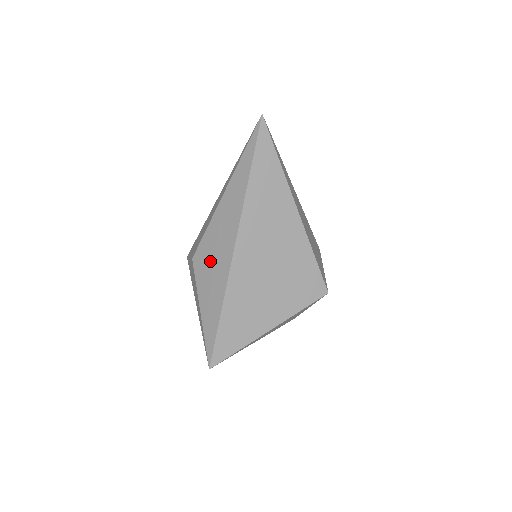
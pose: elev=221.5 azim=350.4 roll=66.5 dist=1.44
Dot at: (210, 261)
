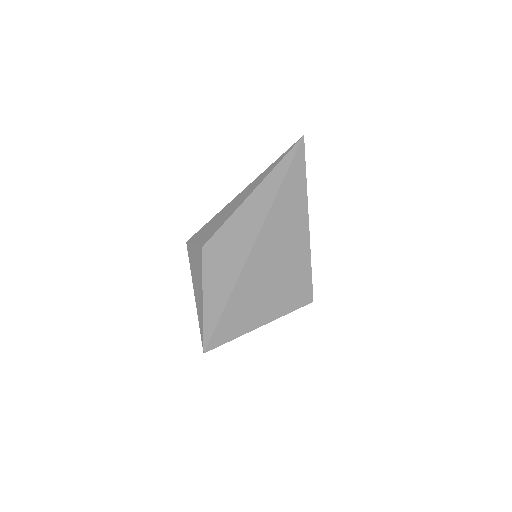
Dot at: (222, 254)
